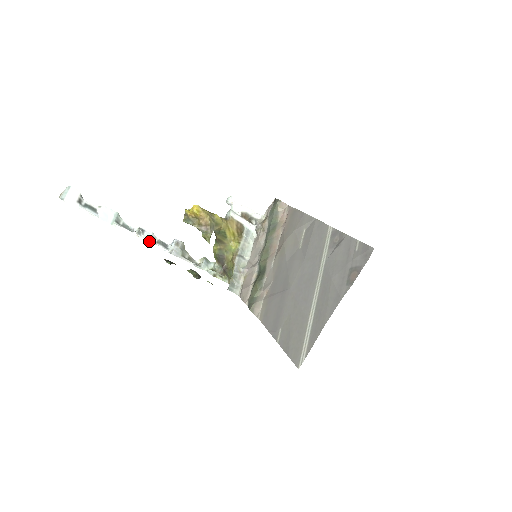
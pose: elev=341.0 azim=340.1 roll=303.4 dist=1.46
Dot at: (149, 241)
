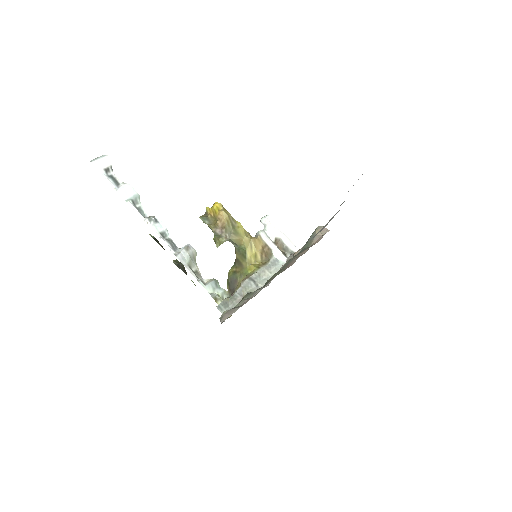
Dot at: (157, 233)
